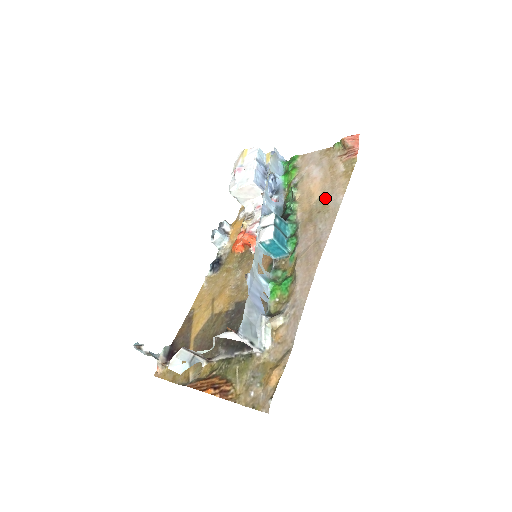
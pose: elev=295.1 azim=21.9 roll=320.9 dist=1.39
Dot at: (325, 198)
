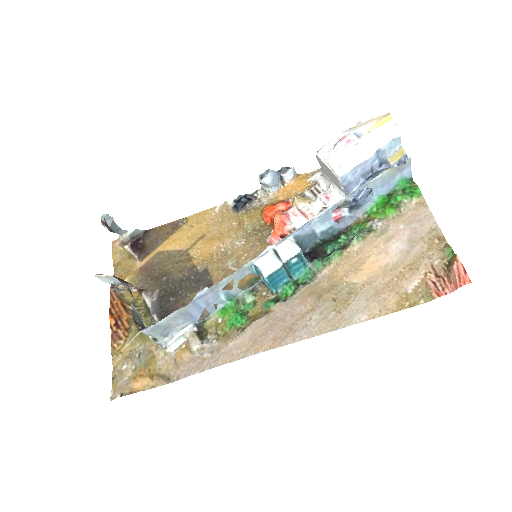
Dot at: (357, 293)
